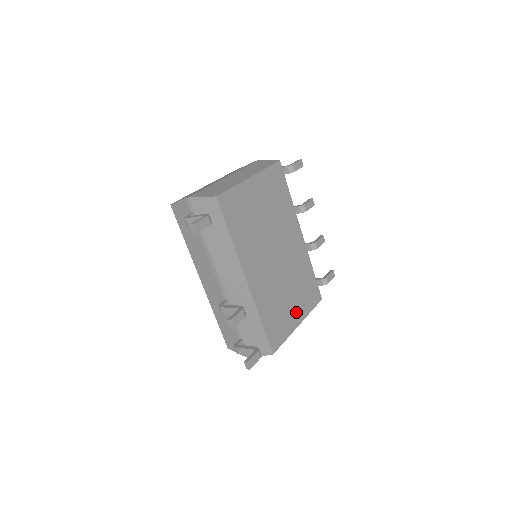
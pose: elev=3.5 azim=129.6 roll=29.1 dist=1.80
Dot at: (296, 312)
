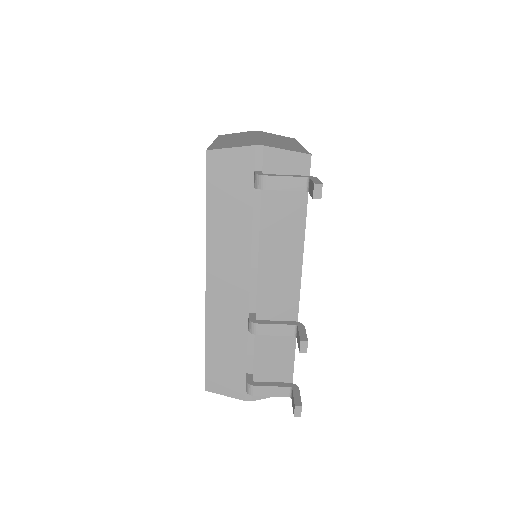
Dot at: occluded
